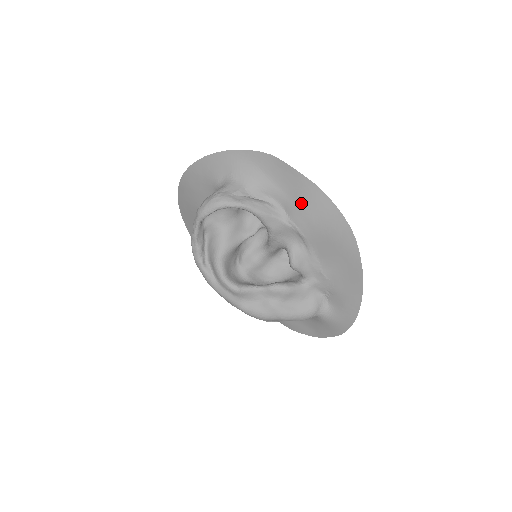
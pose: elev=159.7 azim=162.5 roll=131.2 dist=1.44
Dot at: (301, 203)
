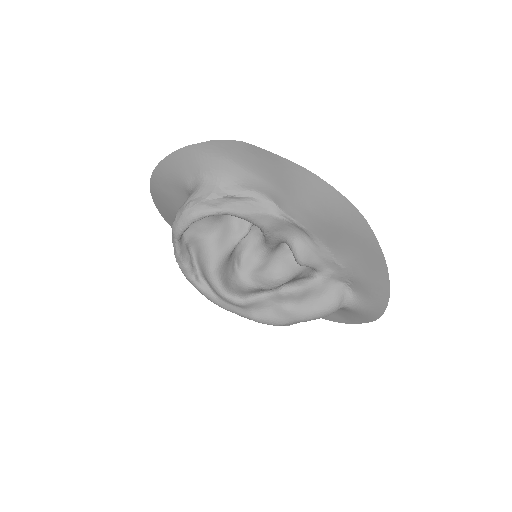
Dot at: (290, 191)
